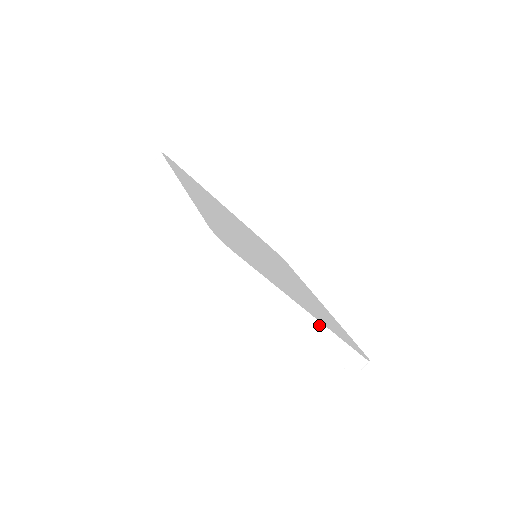
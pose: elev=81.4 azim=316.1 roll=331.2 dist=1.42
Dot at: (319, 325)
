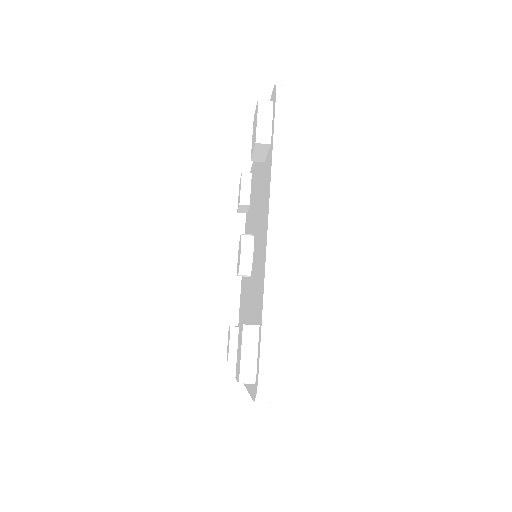
Dot at: occluded
